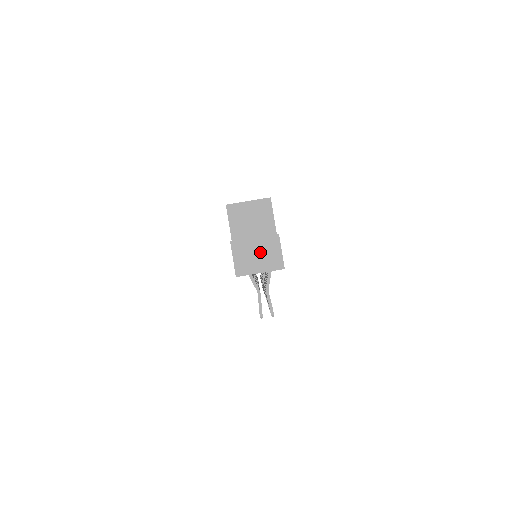
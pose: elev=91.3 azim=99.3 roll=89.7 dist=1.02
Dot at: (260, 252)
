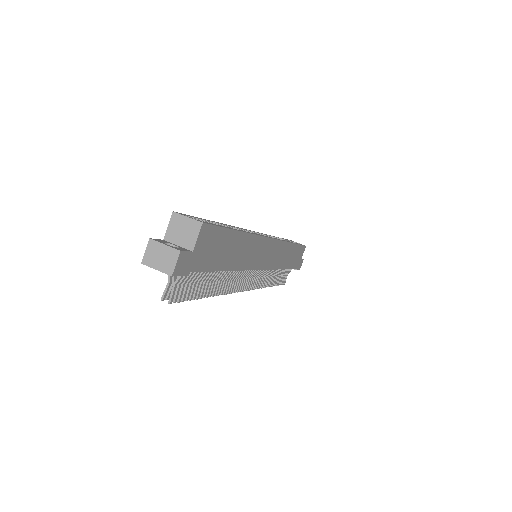
Dot at: (163, 256)
